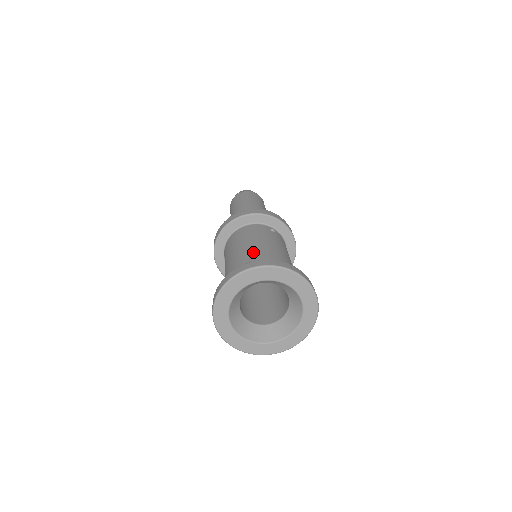
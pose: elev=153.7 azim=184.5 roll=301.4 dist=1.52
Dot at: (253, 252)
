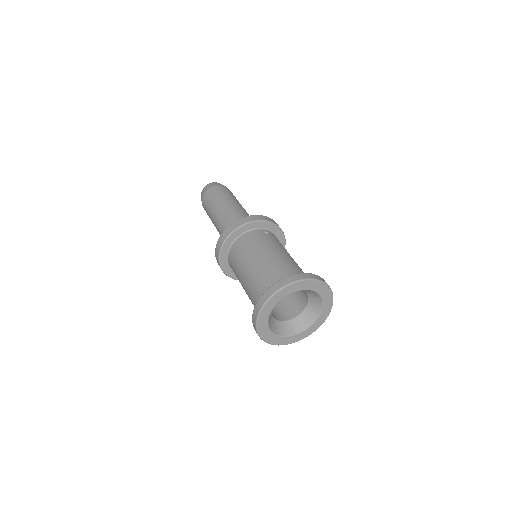
Dot at: (267, 265)
